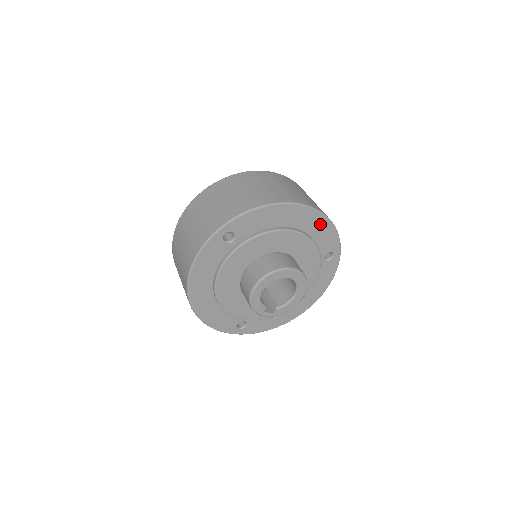
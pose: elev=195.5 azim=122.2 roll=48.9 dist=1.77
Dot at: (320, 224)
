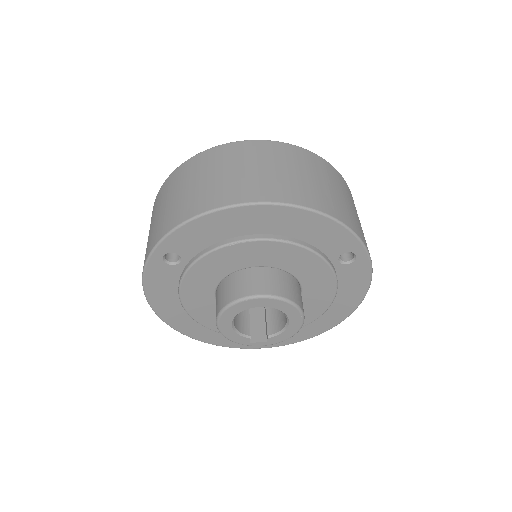
Dot at: (308, 222)
